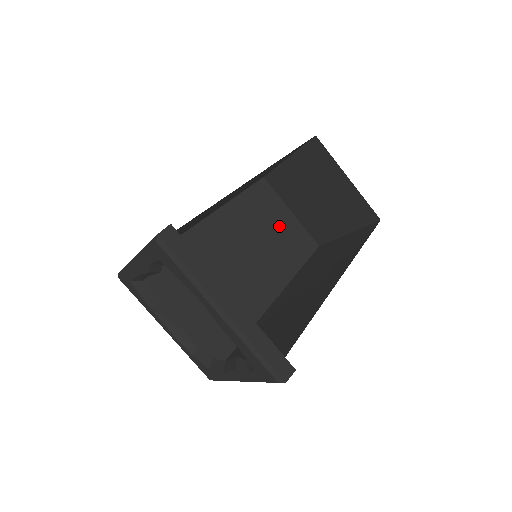
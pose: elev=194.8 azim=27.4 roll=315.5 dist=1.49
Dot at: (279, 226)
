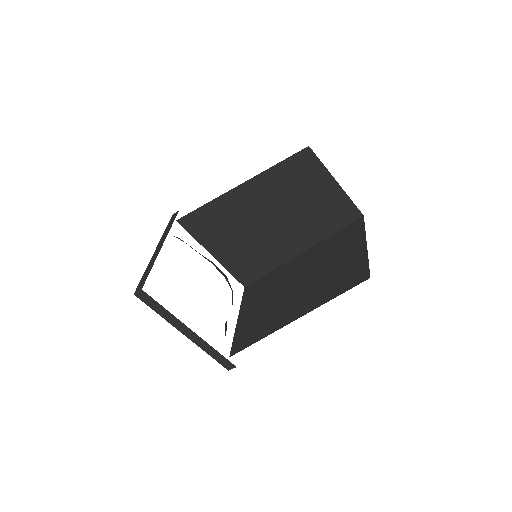
Dot at: (319, 195)
